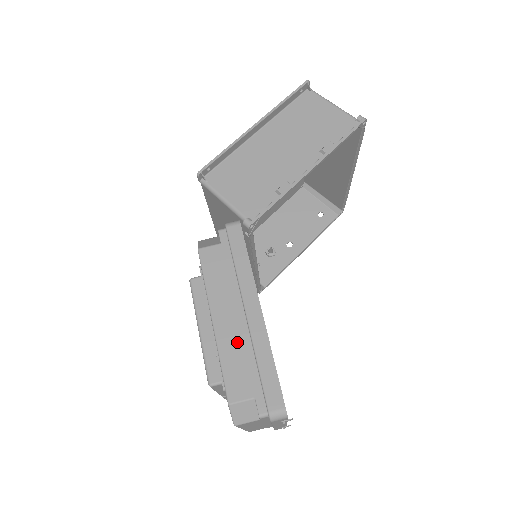
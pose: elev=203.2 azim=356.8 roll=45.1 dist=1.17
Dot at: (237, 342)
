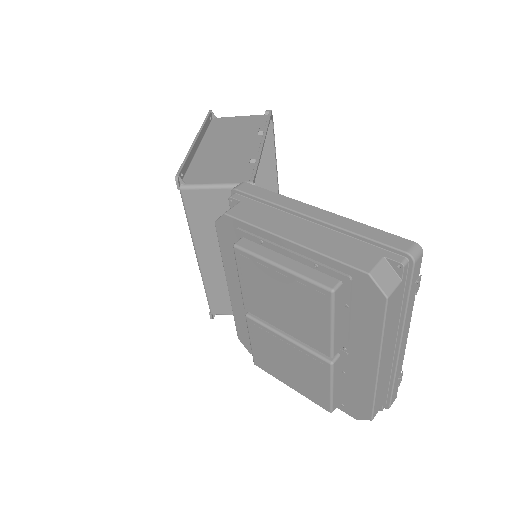
Dot at: (325, 238)
